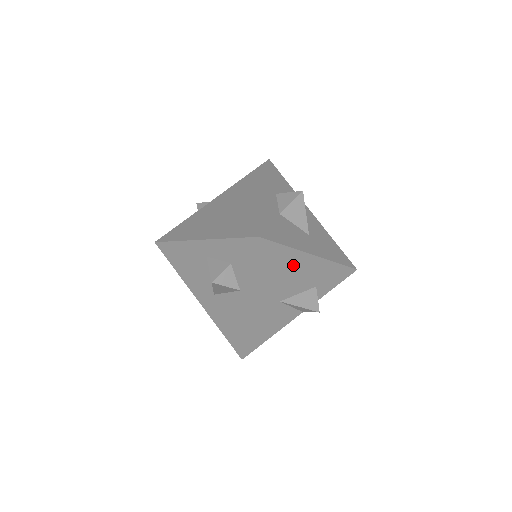
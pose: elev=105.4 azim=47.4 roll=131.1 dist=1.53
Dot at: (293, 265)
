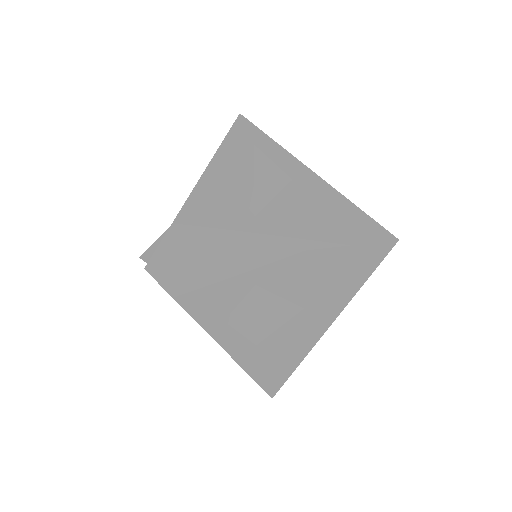
Dot at: occluded
